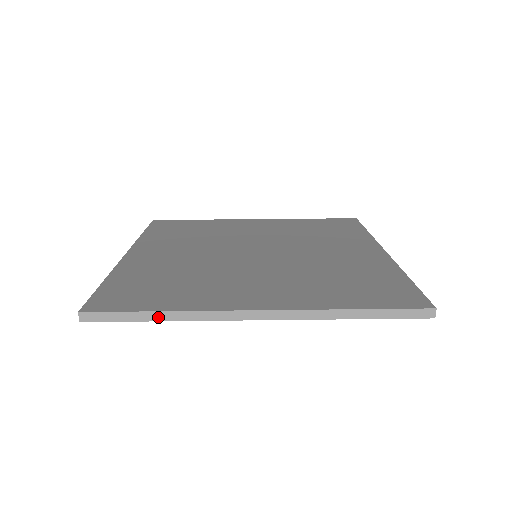
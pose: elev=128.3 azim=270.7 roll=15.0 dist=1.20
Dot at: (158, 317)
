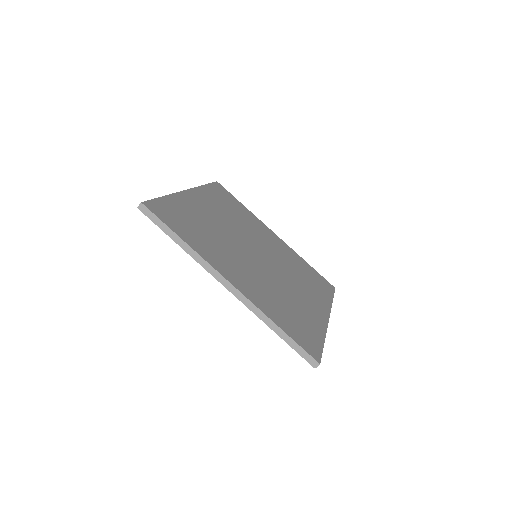
Dot at: (178, 241)
